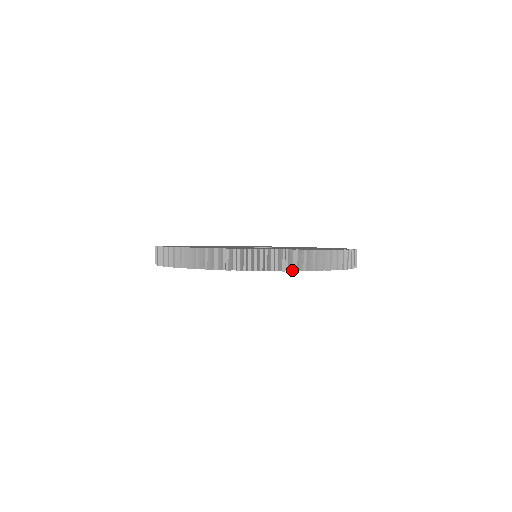
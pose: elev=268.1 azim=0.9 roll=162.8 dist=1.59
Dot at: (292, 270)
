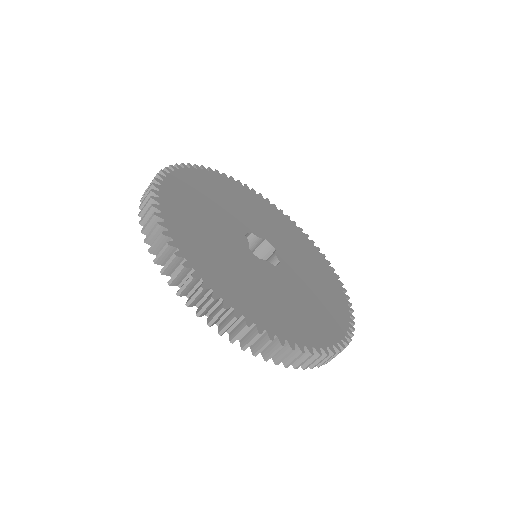
Dot at: (329, 361)
